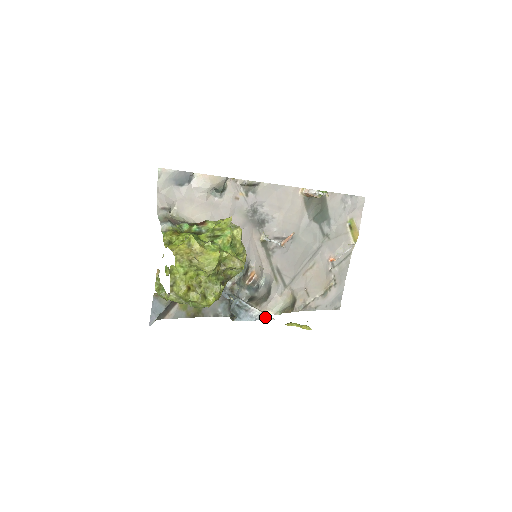
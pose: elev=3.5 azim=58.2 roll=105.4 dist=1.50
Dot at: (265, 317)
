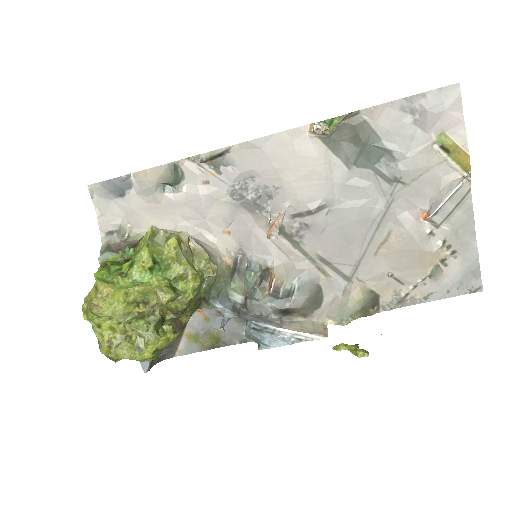
Dot at: (306, 337)
